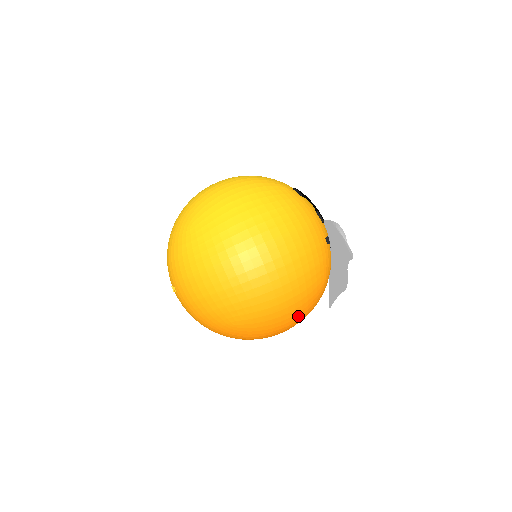
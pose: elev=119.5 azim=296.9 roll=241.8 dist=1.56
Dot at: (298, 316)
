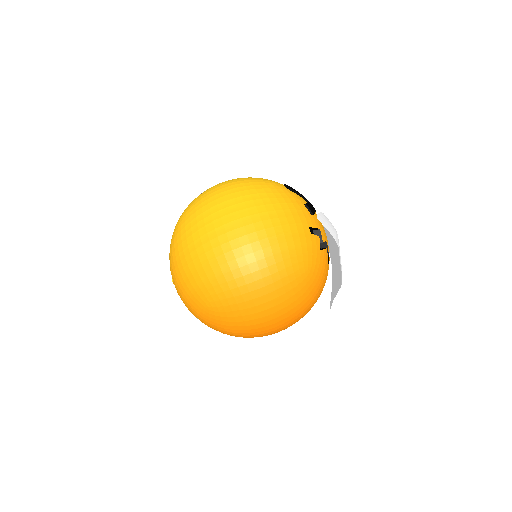
Dot at: (276, 304)
